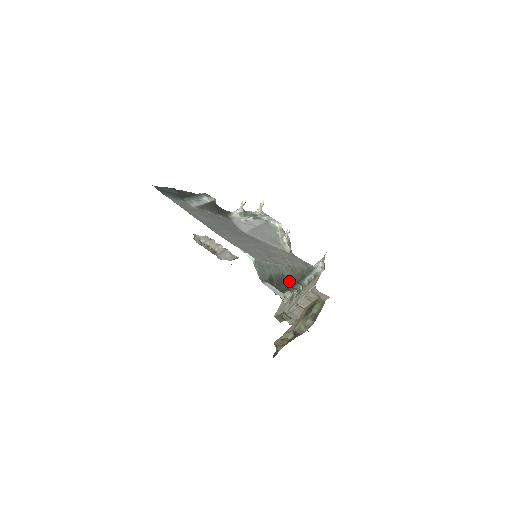
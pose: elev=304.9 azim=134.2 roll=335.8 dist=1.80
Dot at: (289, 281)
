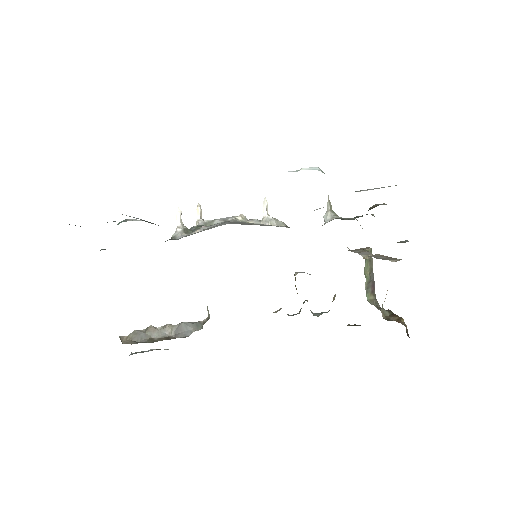
Dot at: occluded
